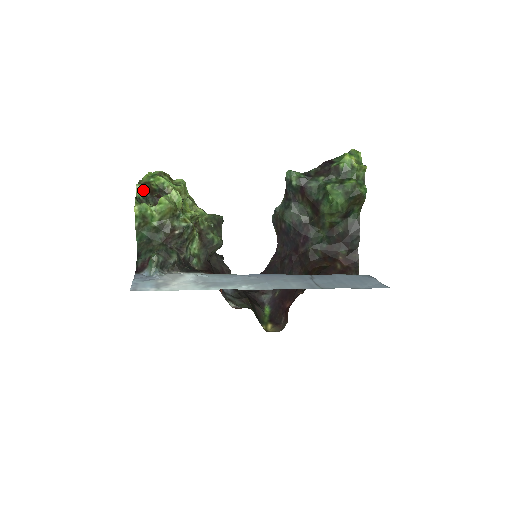
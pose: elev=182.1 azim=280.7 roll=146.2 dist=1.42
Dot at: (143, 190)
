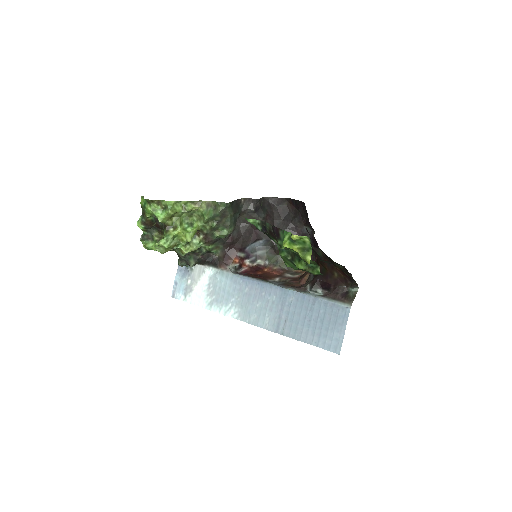
Dot at: (143, 229)
